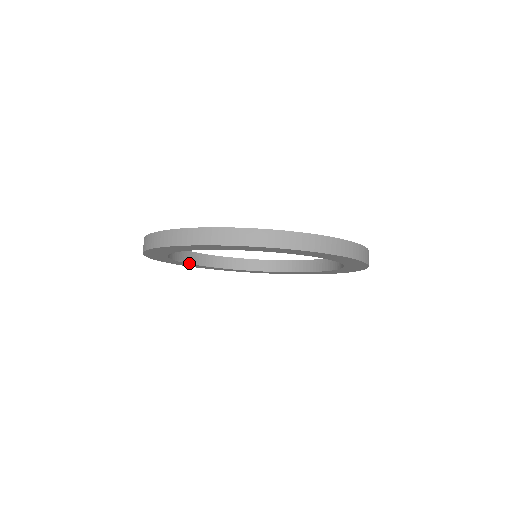
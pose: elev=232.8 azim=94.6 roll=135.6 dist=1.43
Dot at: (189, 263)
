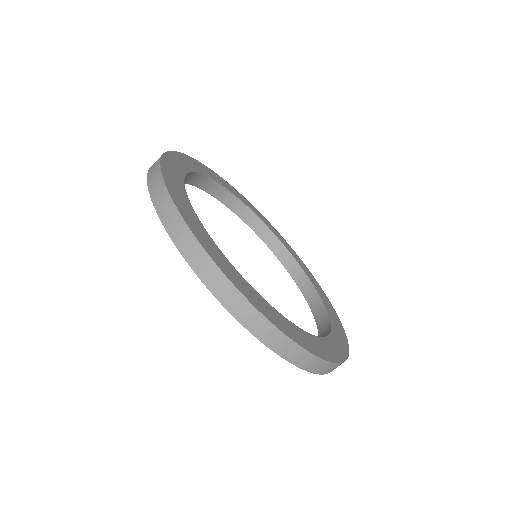
Dot at: (196, 186)
